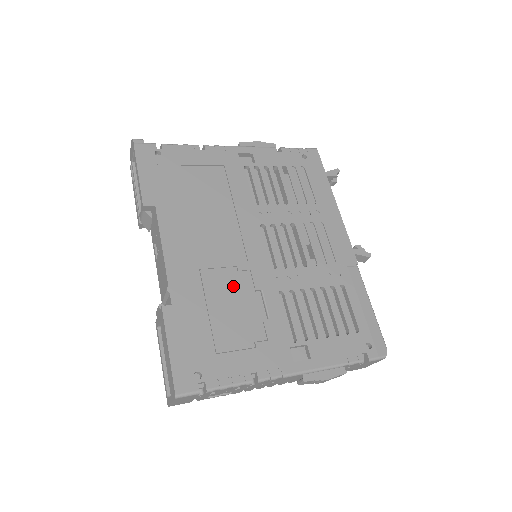
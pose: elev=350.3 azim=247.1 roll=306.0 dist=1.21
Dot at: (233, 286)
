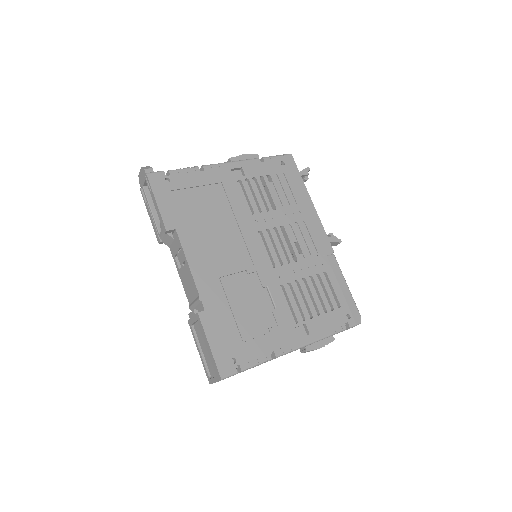
Dot at: (246, 287)
